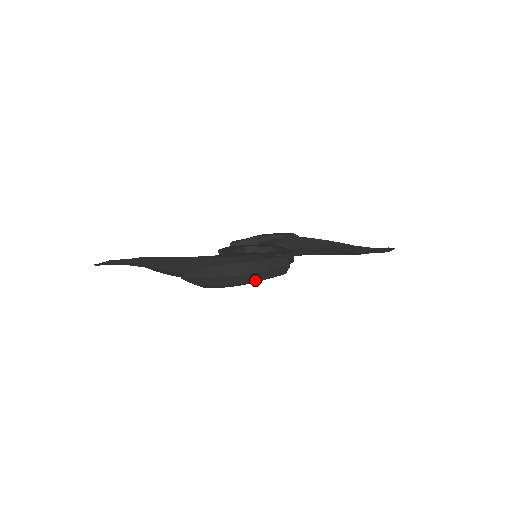
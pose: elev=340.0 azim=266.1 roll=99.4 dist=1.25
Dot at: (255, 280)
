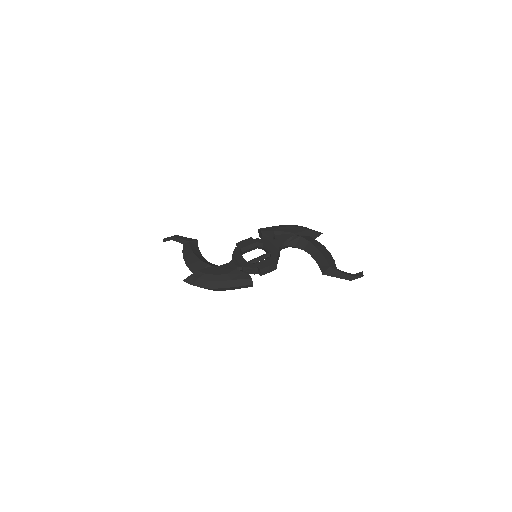
Dot at: occluded
